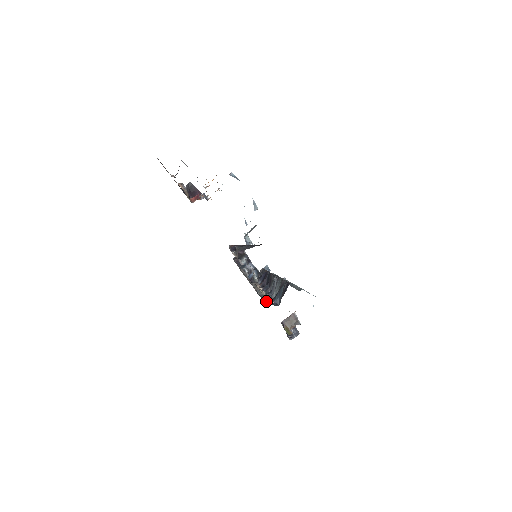
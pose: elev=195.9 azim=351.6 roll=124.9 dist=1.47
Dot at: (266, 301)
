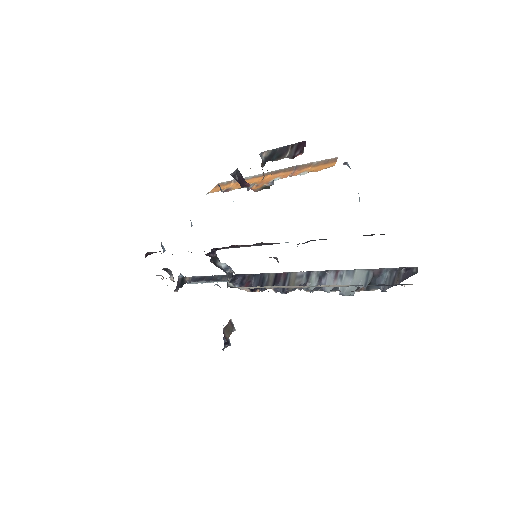
Dot at: (408, 284)
